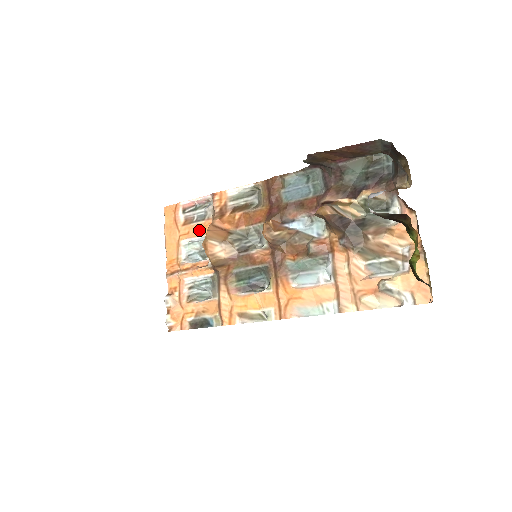
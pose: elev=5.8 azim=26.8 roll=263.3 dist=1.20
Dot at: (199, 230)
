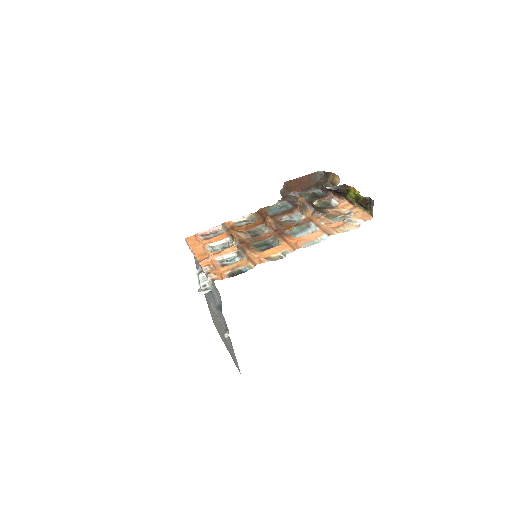
Dot at: (218, 239)
